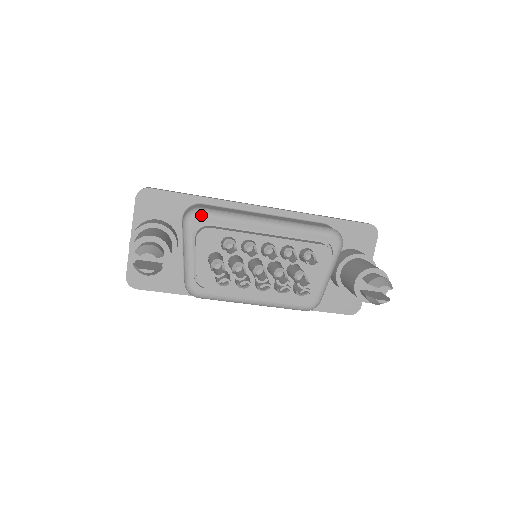
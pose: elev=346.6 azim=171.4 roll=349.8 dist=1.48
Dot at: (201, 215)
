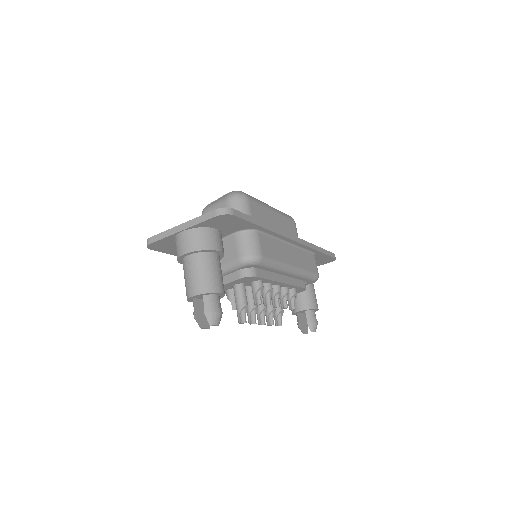
Dot at: (258, 265)
